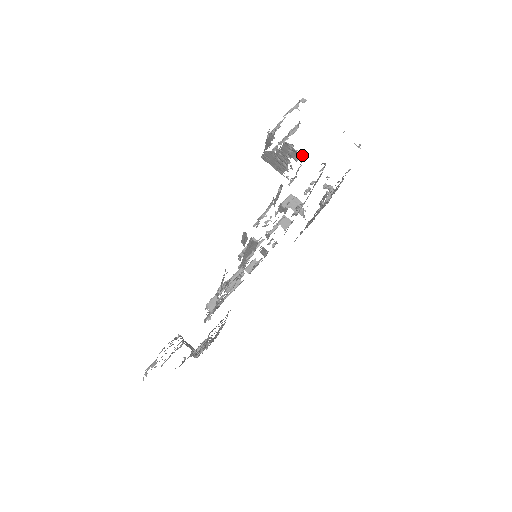
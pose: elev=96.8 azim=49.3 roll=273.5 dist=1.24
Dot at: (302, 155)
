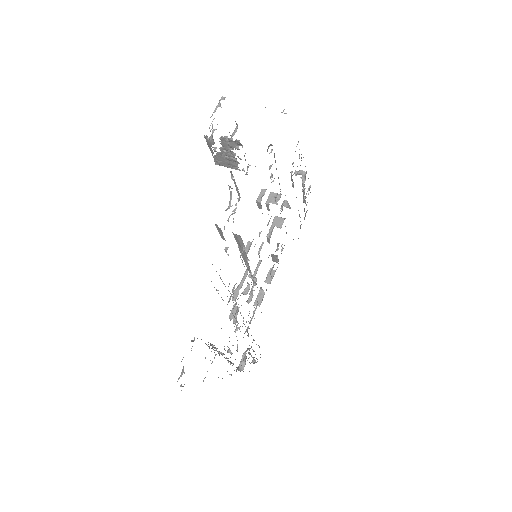
Dot at: (238, 141)
